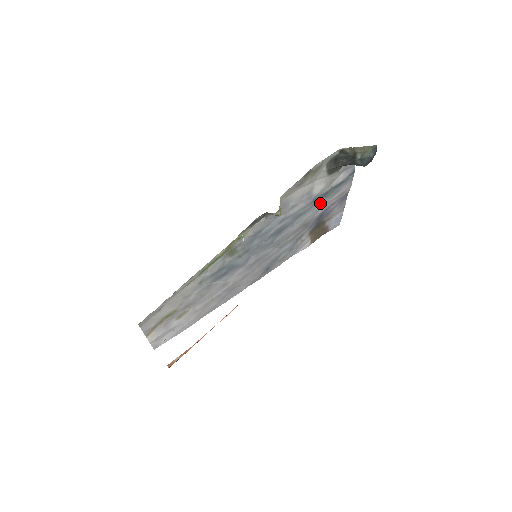
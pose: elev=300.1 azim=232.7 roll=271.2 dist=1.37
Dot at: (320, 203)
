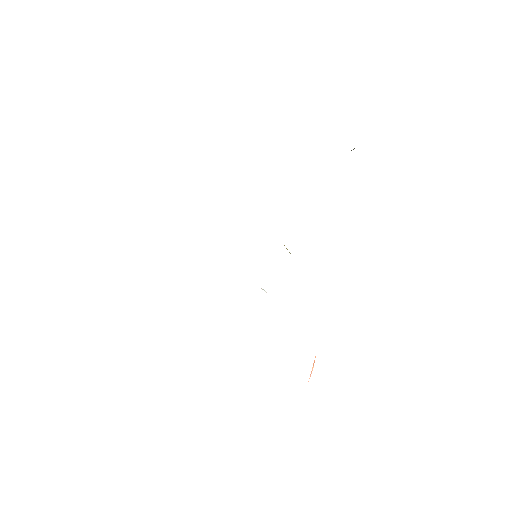
Dot at: occluded
